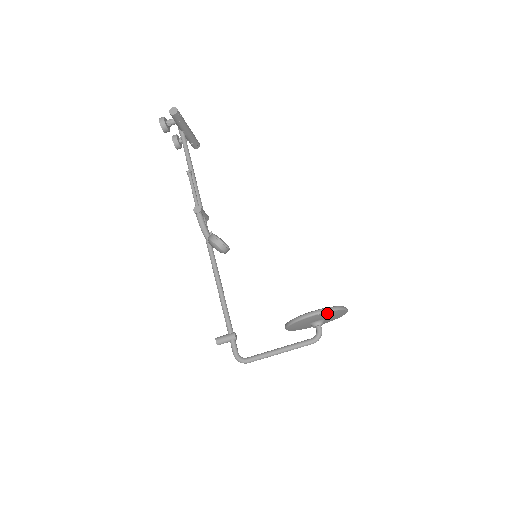
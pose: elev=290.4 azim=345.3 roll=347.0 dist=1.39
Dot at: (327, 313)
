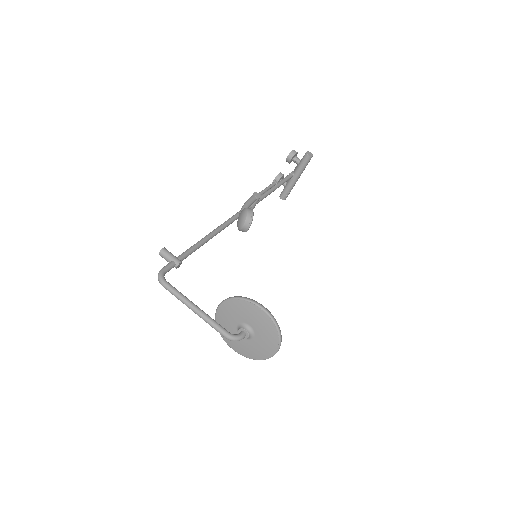
Dot at: (270, 323)
